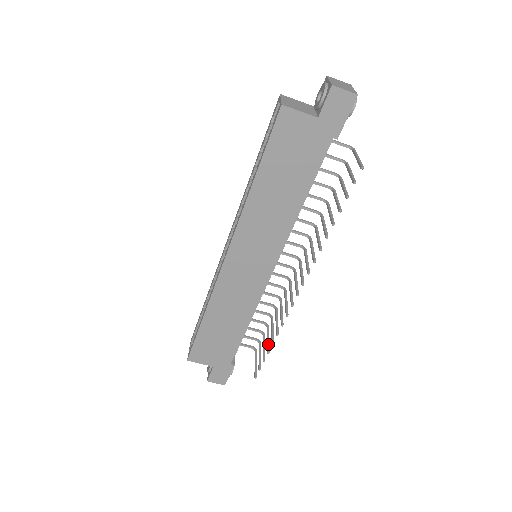
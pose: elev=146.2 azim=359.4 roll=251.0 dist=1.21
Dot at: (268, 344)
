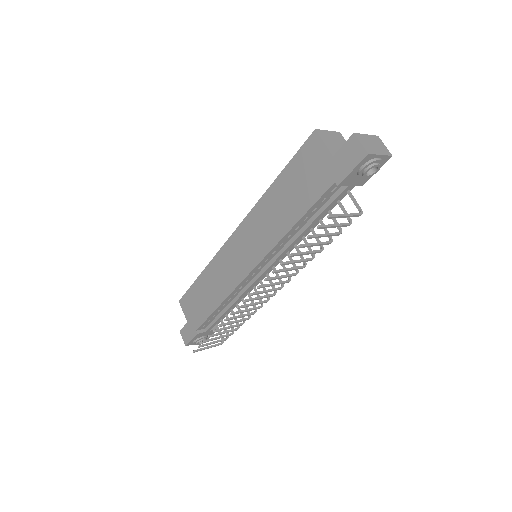
Dot at: (217, 333)
